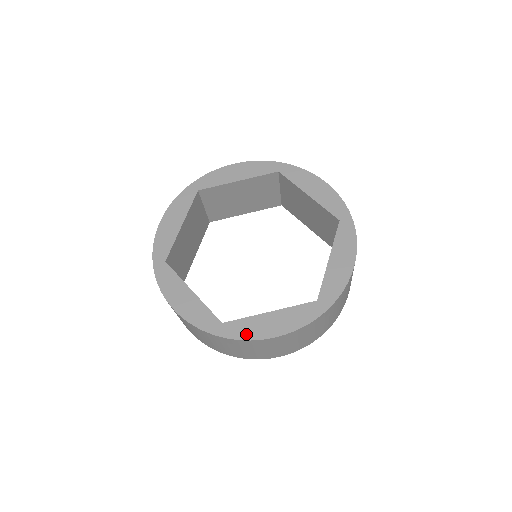
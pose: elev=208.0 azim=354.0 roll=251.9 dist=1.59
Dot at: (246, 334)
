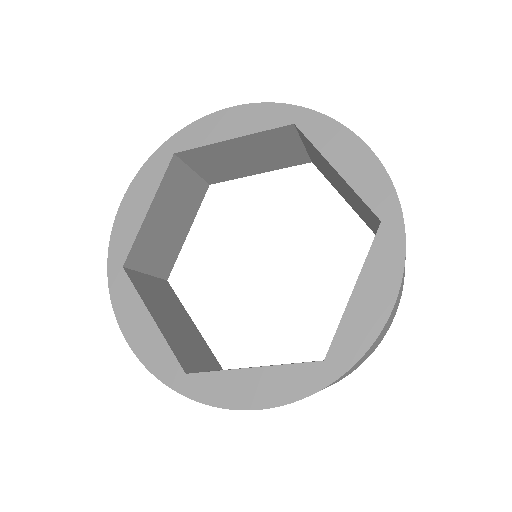
Dot at: (362, 341)
